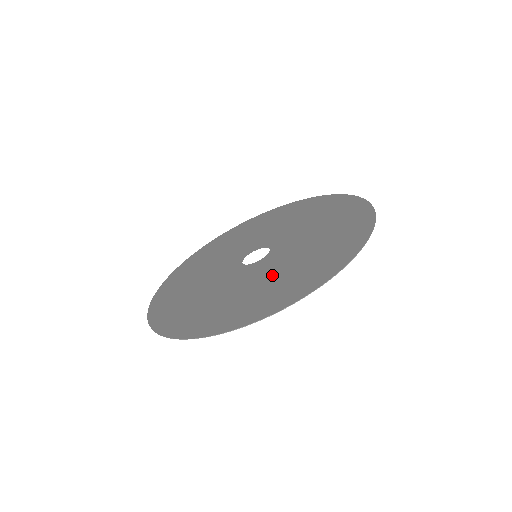
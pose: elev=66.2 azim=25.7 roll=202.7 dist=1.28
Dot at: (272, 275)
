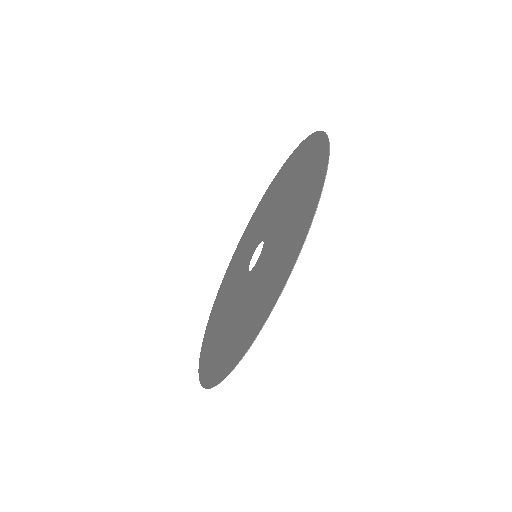
Dot at: (269, 264)
